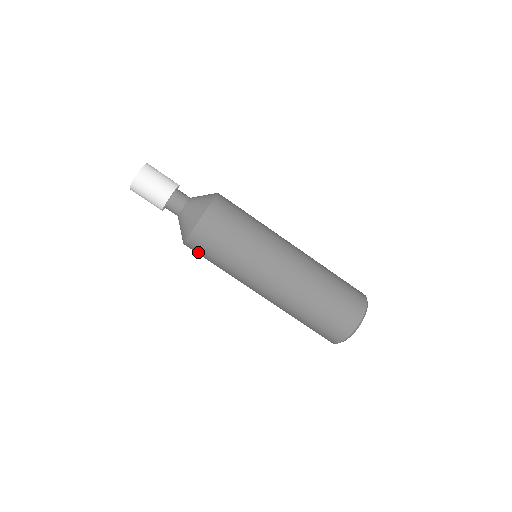
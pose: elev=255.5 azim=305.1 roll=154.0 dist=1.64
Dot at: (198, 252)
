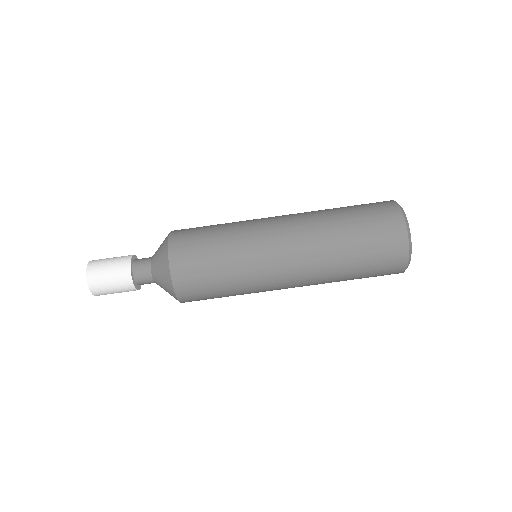
Dot at: (195, 289)
